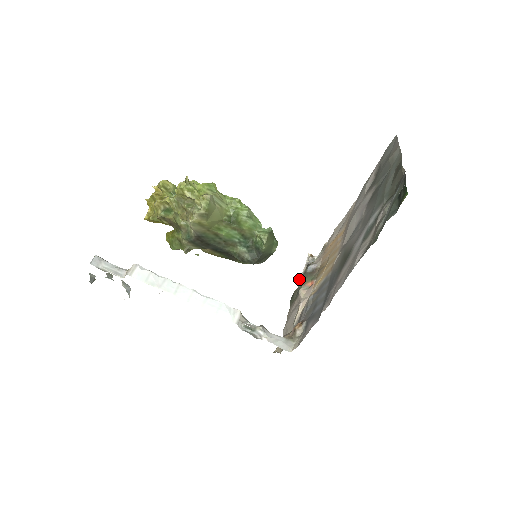
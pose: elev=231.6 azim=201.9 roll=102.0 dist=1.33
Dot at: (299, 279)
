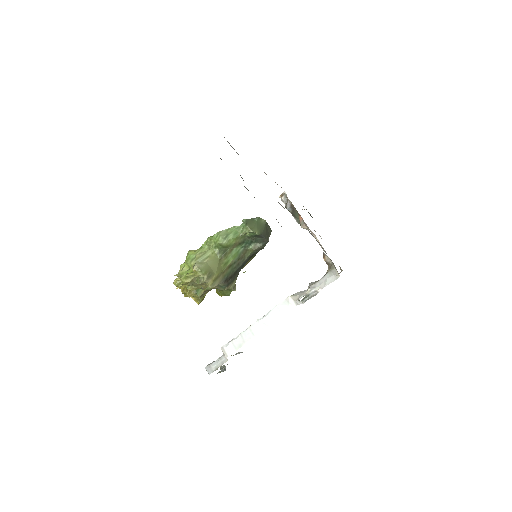
Dot at: occluded
